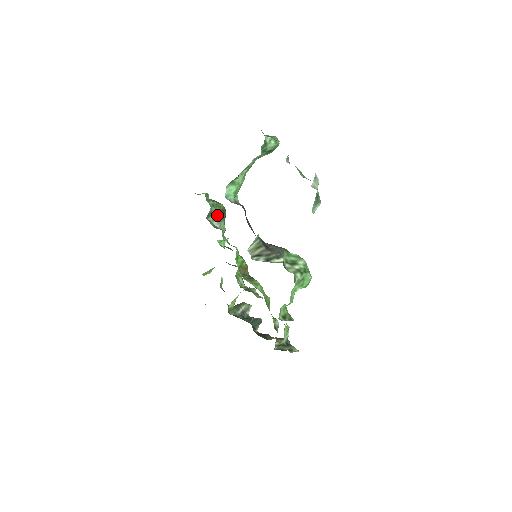
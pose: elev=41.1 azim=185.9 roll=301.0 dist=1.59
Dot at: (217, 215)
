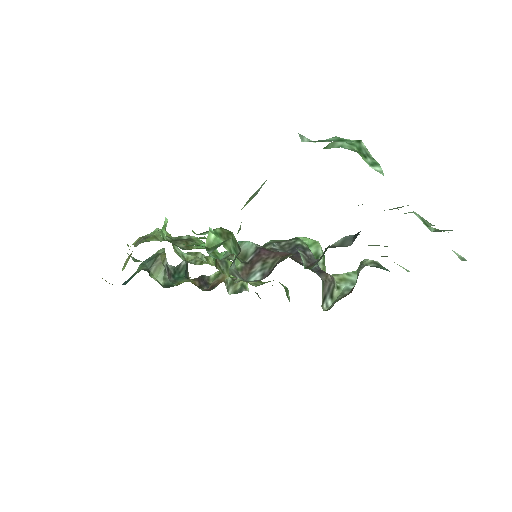
Dot at: (236, 257)
